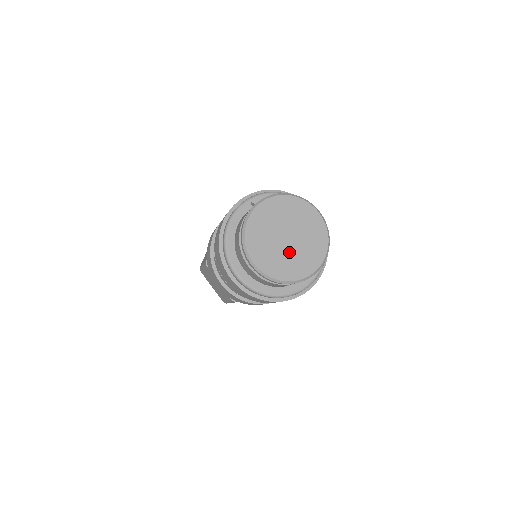
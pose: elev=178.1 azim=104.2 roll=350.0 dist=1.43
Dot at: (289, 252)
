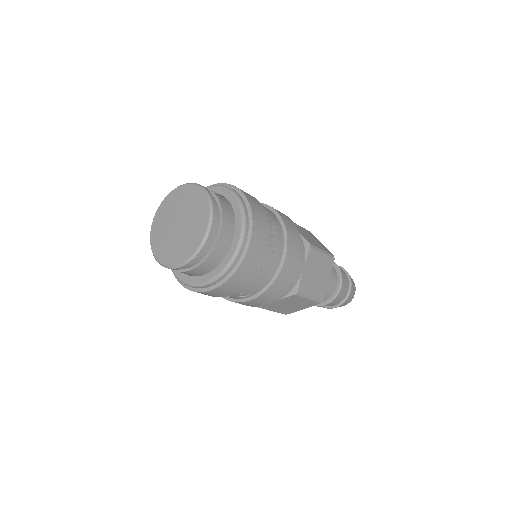
Dot at: (179, 237)
